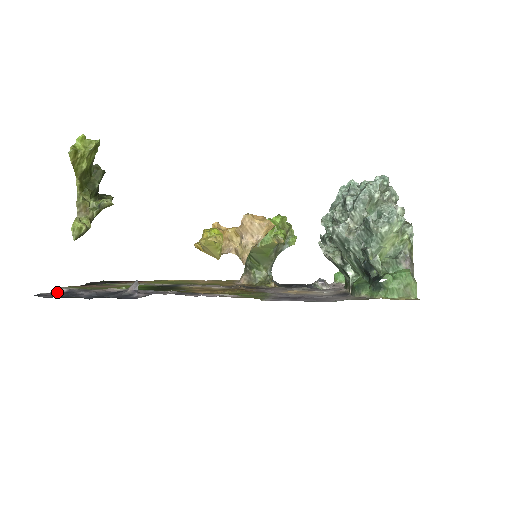
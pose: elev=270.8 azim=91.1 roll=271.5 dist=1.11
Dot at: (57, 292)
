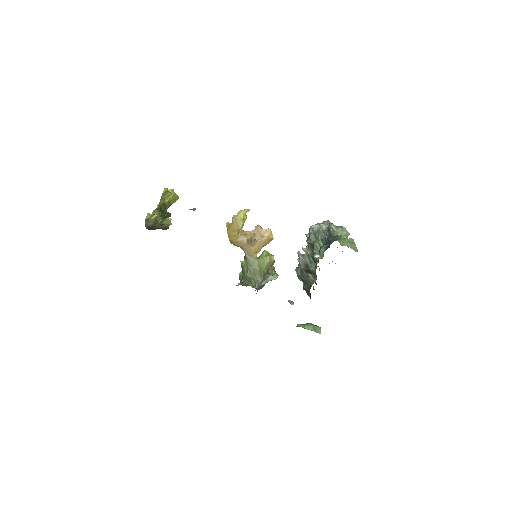
Dot at: occluded
